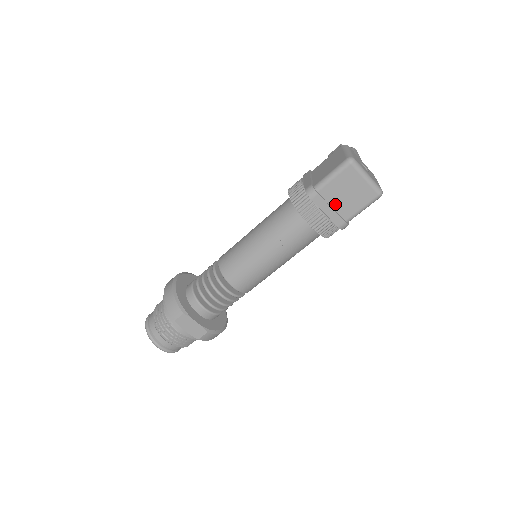
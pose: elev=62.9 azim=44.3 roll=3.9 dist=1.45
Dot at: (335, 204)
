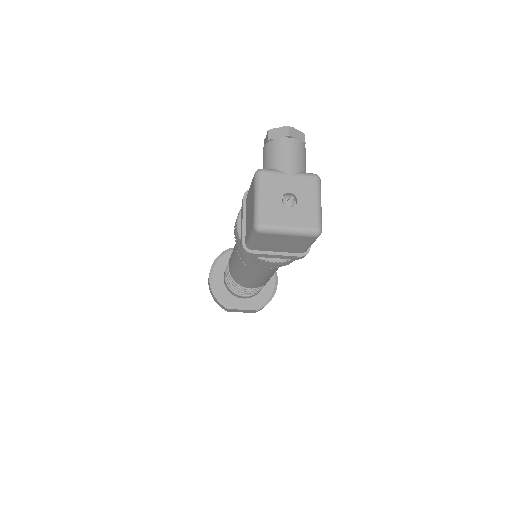
Dot at: (278, 250)
